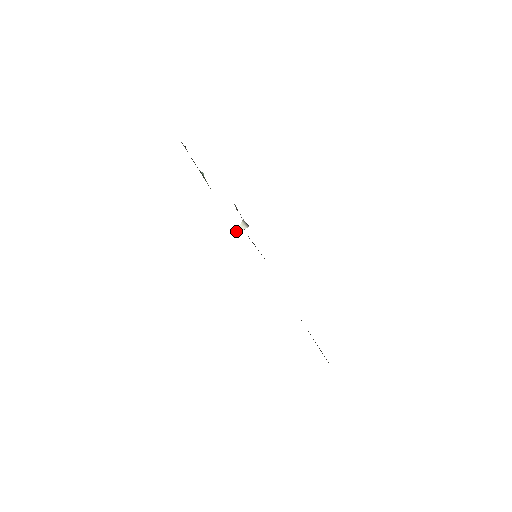
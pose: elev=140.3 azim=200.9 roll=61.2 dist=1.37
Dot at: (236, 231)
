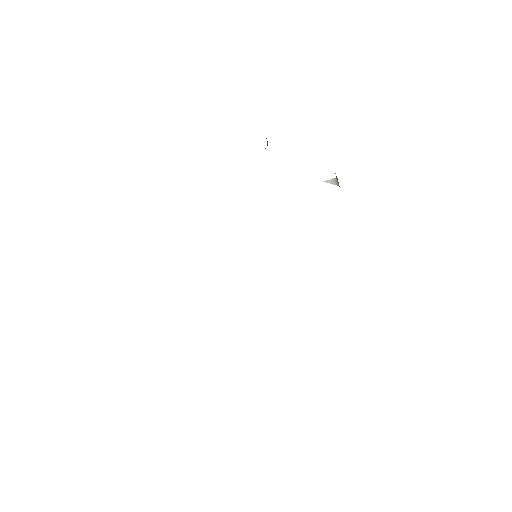
Dot at: (326, 180)
